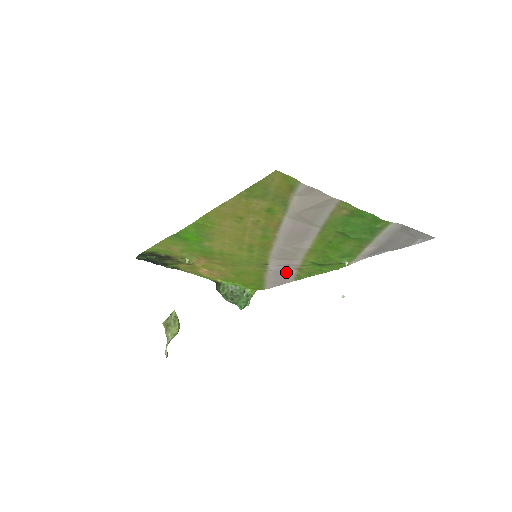
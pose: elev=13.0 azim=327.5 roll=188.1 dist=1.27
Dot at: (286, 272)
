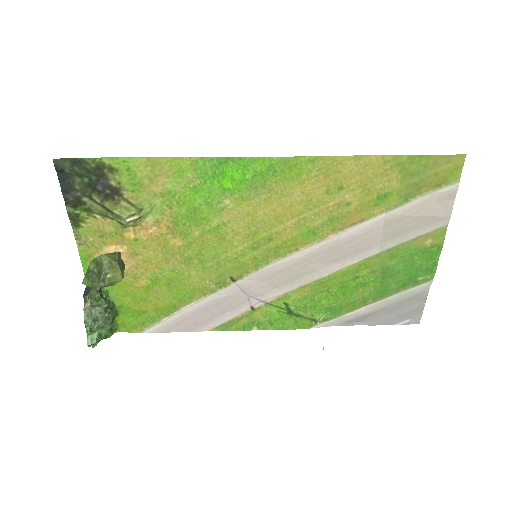
Dot at: (230, 308)
